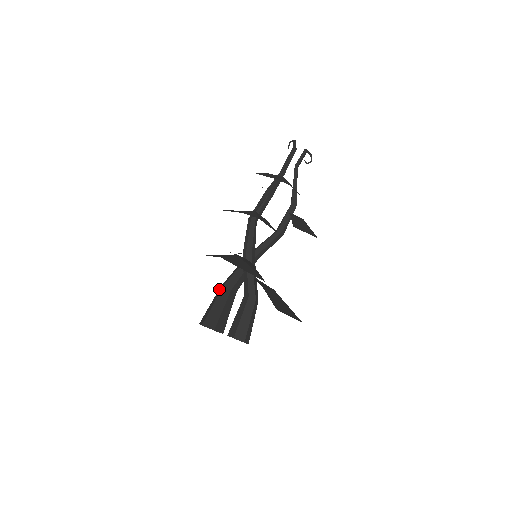
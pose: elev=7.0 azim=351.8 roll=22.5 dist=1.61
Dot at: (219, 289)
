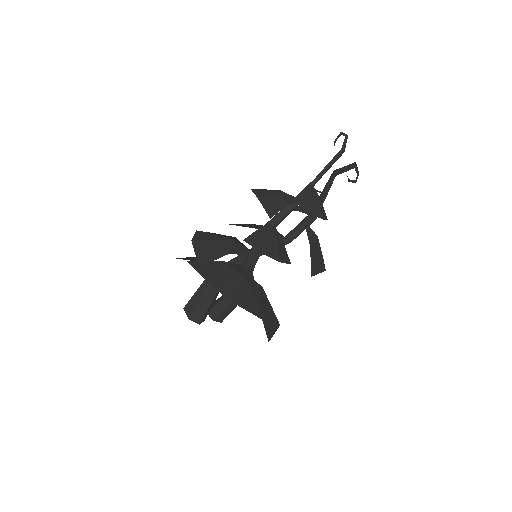
Dot at: occluded
